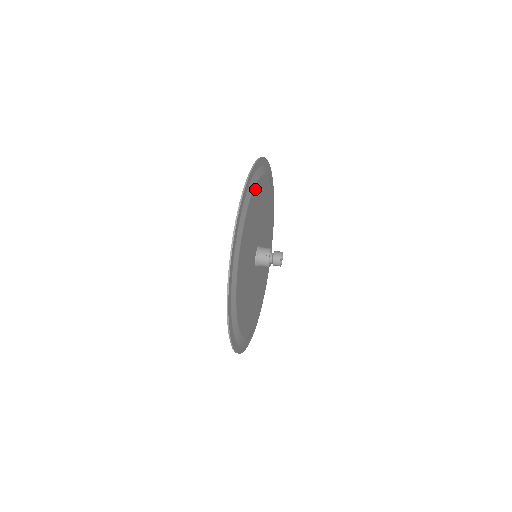
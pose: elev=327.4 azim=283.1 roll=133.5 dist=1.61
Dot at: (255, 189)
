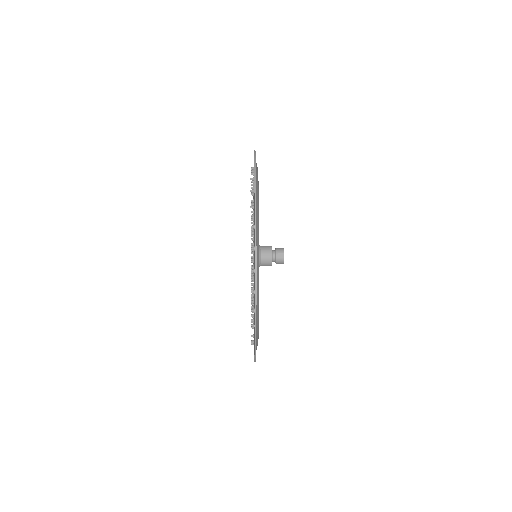
Dot at: occluded
